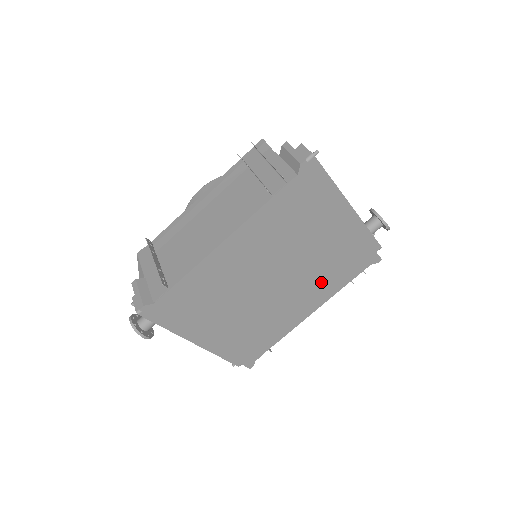
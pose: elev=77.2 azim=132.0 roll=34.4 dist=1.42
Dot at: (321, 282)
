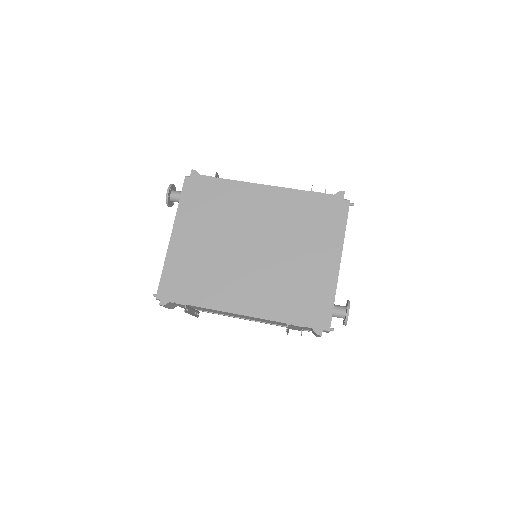
Dot at: (272, 293)
